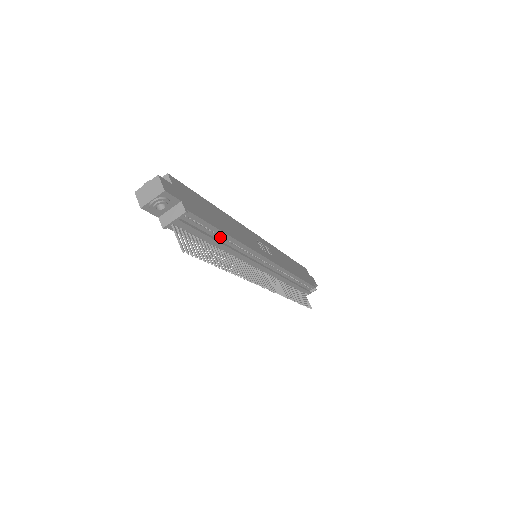
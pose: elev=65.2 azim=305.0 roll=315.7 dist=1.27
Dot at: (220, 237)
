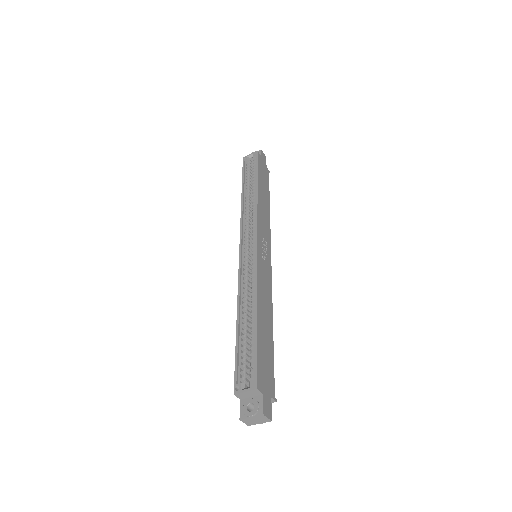
Dot at: occluded
